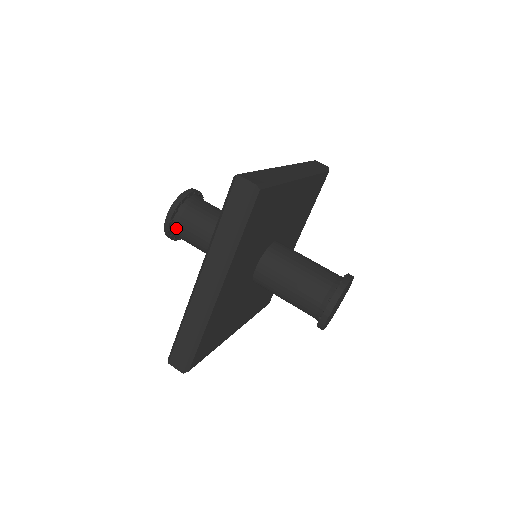
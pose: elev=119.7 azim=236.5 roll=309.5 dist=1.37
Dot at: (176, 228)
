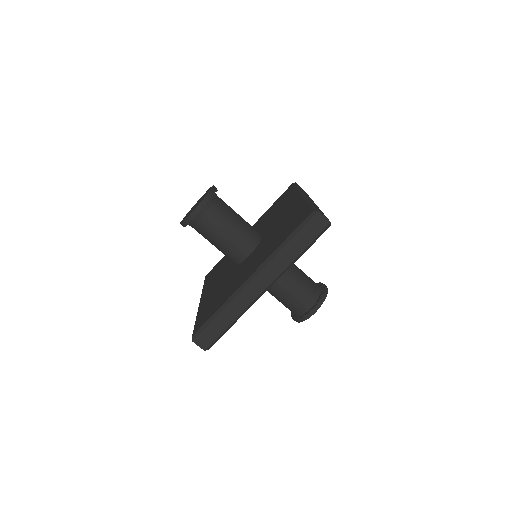
Dot at: occluded
